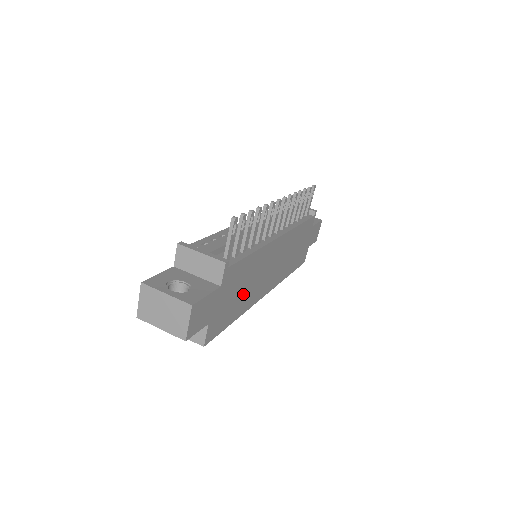
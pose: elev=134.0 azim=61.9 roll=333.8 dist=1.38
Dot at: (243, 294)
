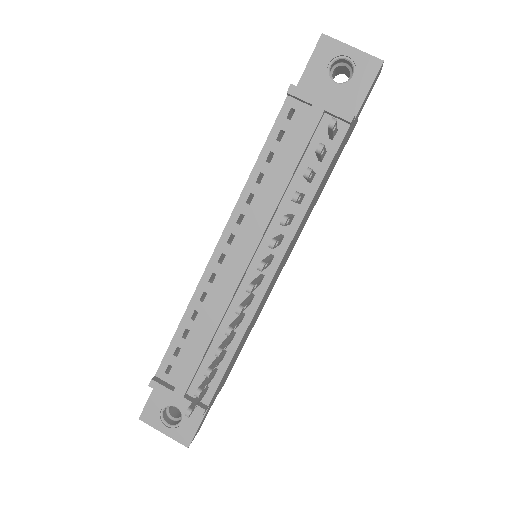
Dot at: (246, 336)
